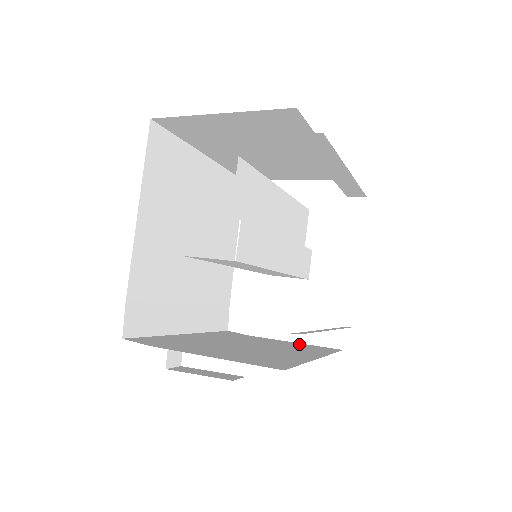
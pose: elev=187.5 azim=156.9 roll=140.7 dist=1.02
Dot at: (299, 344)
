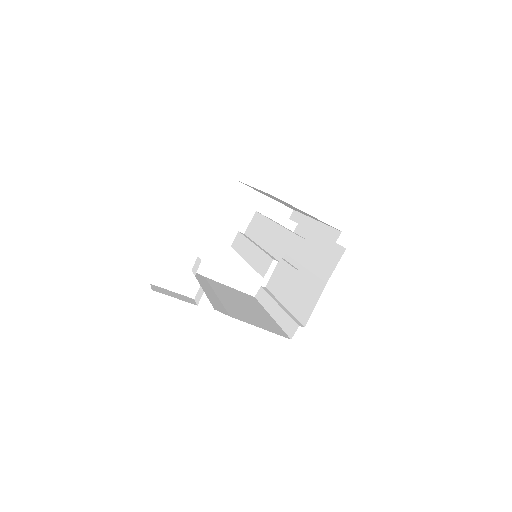
Dot at: (236, 291)
